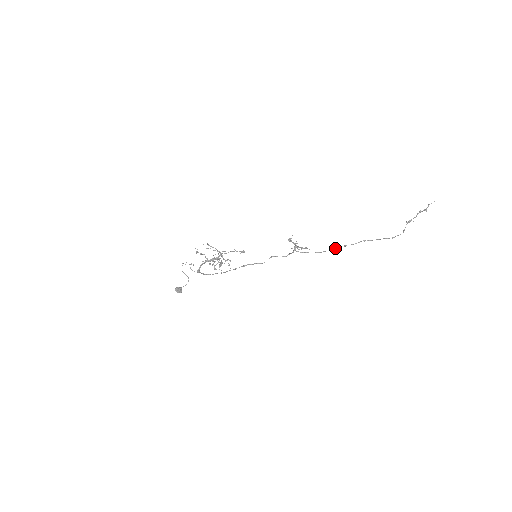
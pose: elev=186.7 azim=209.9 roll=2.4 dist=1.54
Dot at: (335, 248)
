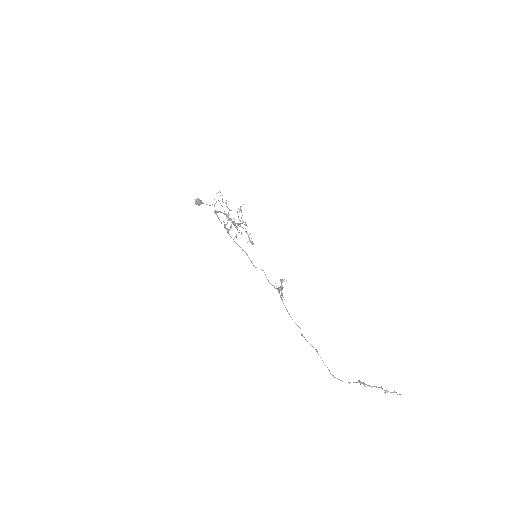
Dot at: occluded
